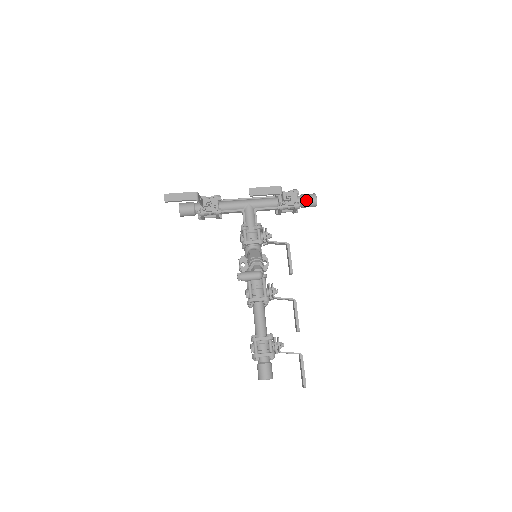
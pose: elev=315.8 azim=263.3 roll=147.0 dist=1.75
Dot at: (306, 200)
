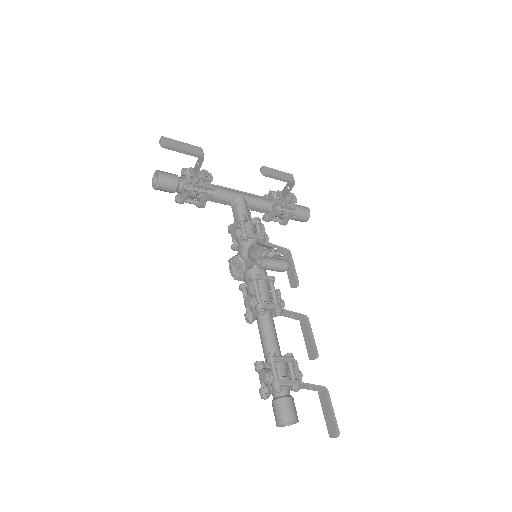
Dot at: (301, 209)
